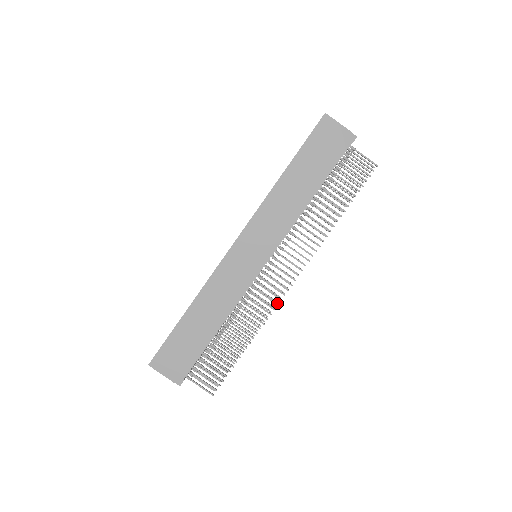
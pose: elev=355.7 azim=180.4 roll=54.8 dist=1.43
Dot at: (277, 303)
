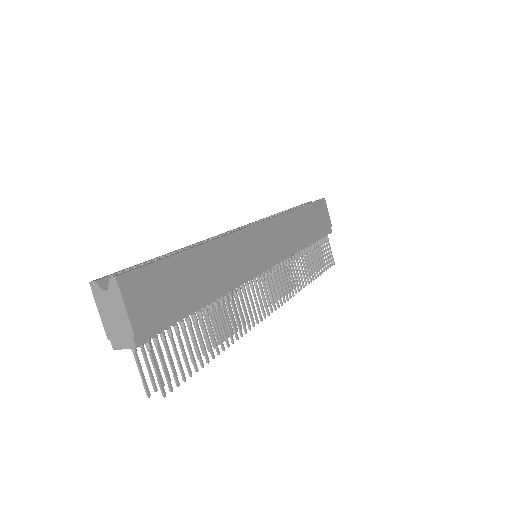
Dot at: (261, 318)
